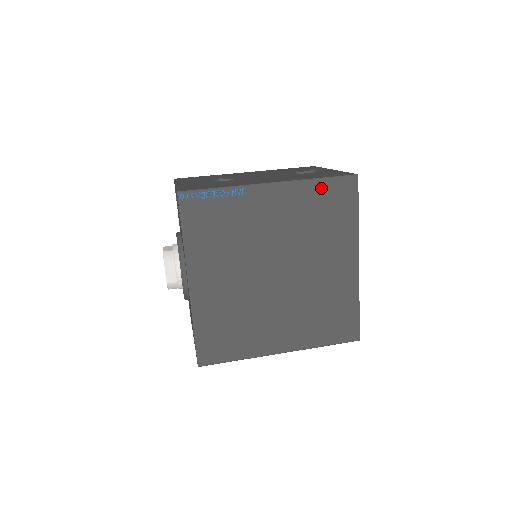
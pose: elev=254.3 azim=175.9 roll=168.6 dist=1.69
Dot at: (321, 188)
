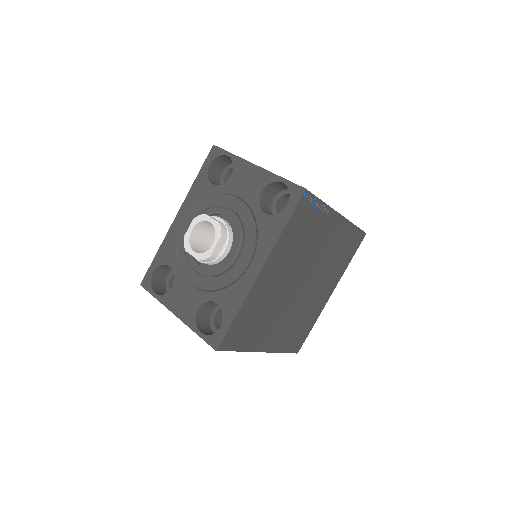
Dot at: (352, 233)
